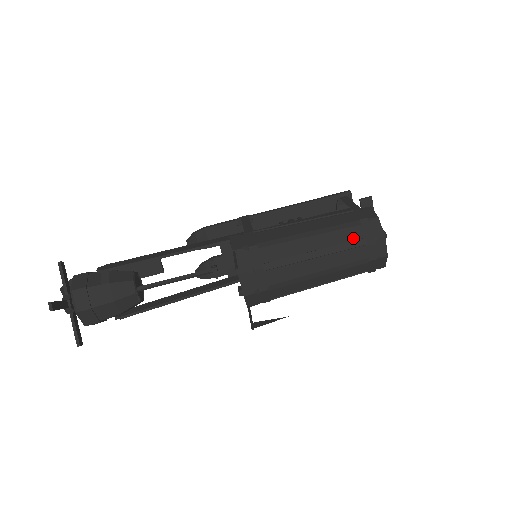
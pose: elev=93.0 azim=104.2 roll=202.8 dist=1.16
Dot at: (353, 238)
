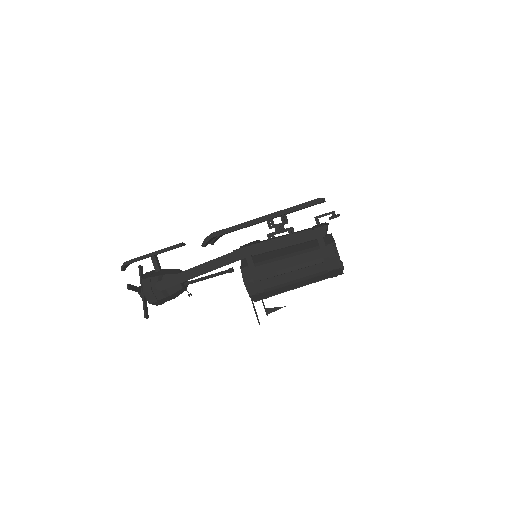
Dot at: occluded
